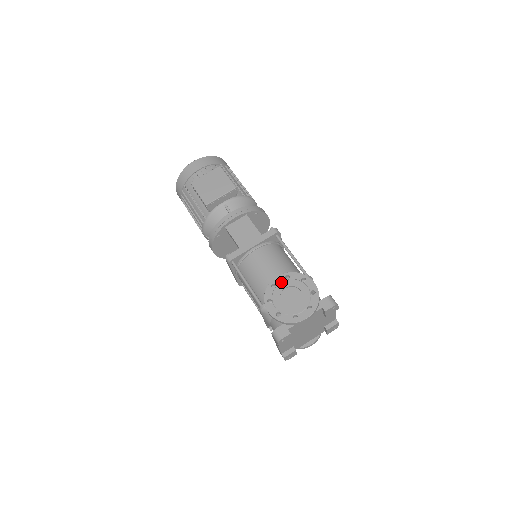
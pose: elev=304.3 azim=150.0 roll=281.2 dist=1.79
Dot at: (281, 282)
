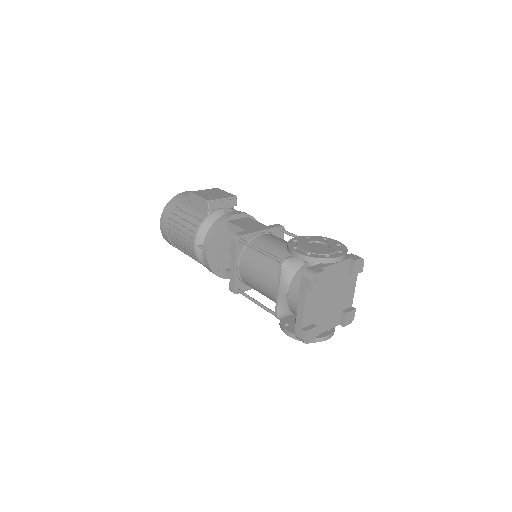
Dot at: (303, 239)
